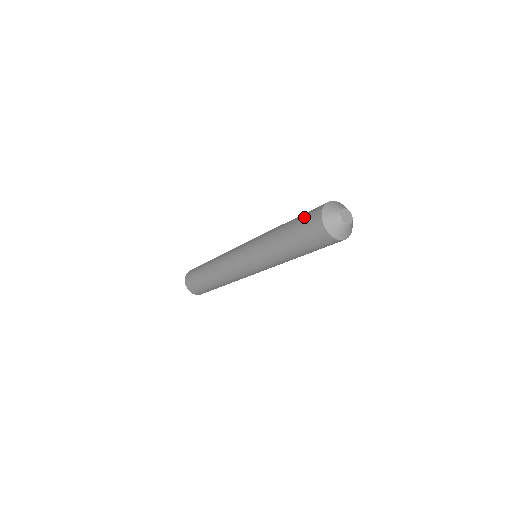
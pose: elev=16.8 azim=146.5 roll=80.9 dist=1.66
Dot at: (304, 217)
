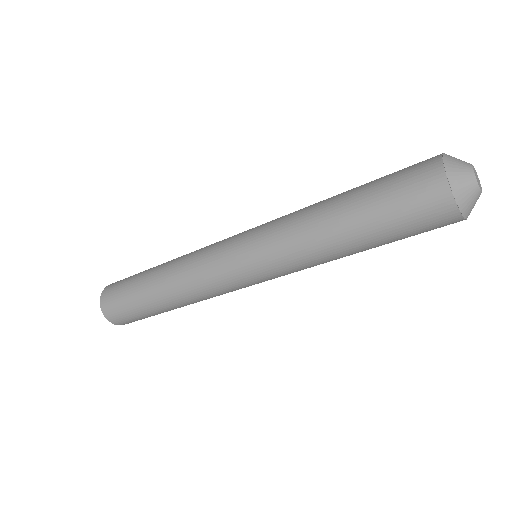
Dot at: (397, 196)
